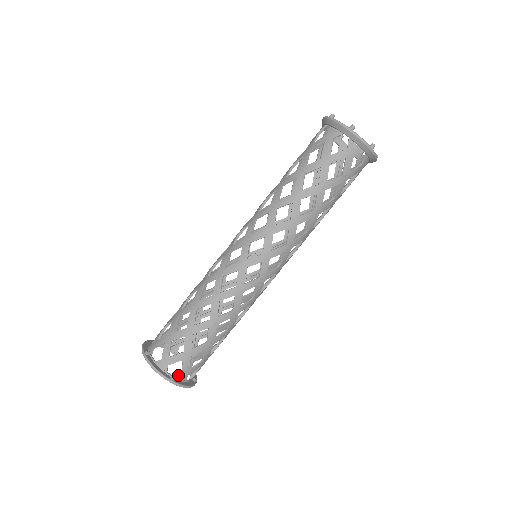
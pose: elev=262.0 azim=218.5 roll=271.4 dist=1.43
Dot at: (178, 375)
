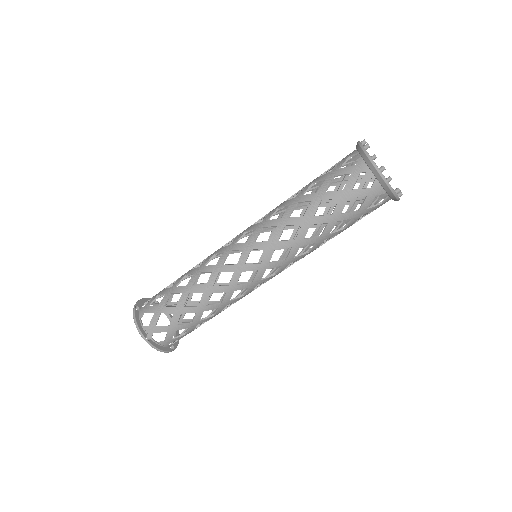
Dot at: occluded
